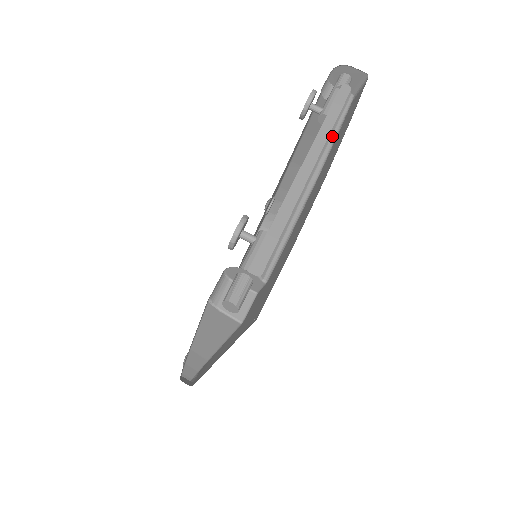
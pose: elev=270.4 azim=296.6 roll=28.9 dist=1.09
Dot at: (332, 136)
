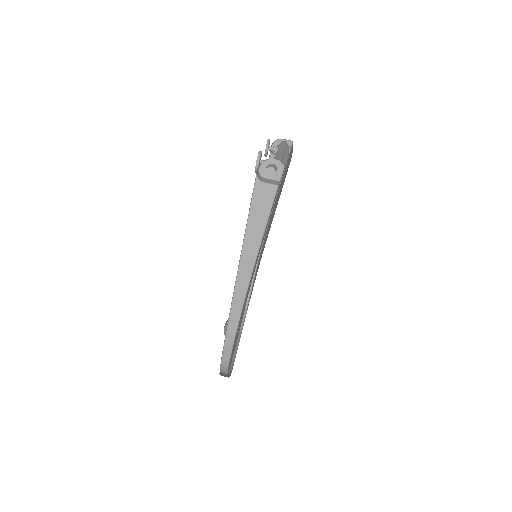
Dot at: (287, 149)
